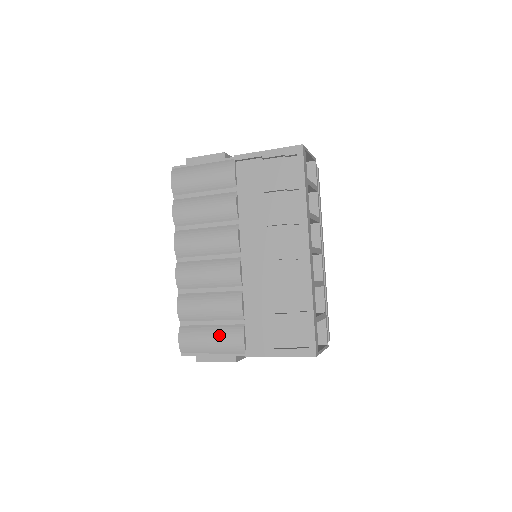
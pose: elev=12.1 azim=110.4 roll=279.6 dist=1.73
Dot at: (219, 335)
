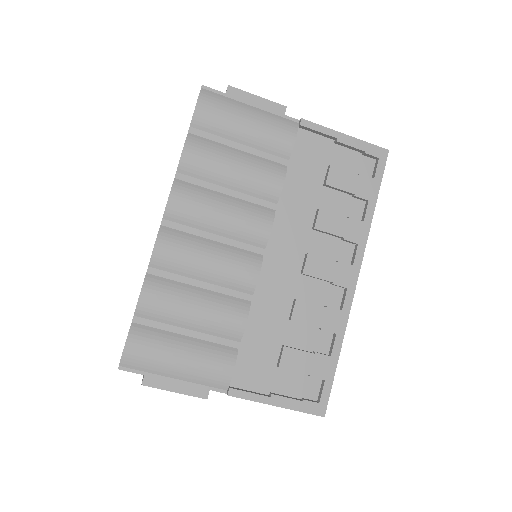
Dot at: (197, 355)
